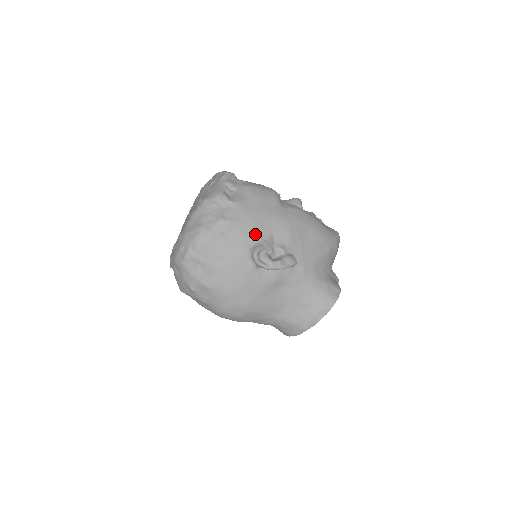
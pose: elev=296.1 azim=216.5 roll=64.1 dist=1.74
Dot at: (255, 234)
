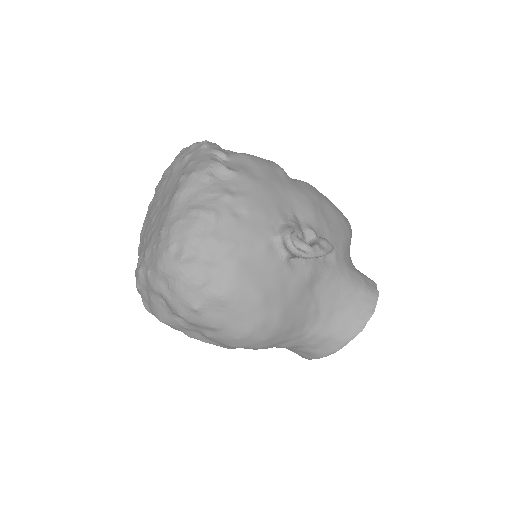
Dot at: (277, 212)
